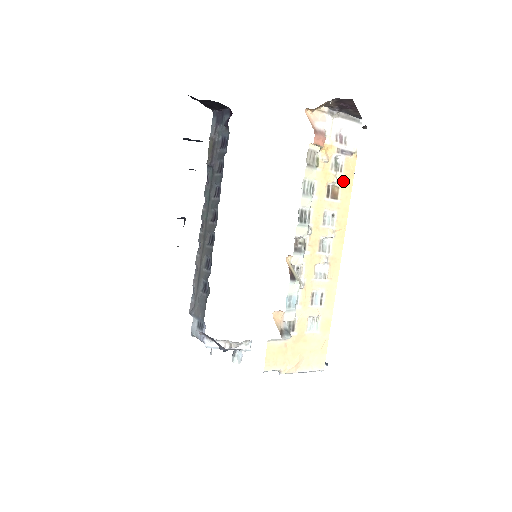
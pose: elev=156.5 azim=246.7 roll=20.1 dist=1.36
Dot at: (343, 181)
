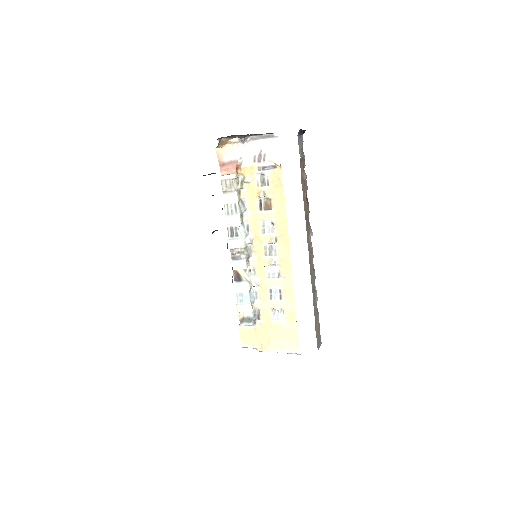
Dot at: (273, 193)
